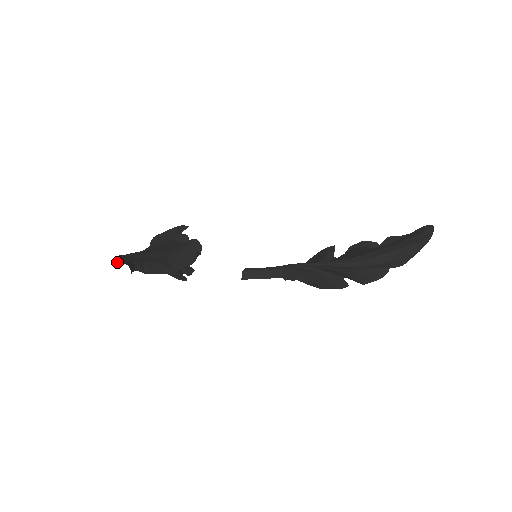
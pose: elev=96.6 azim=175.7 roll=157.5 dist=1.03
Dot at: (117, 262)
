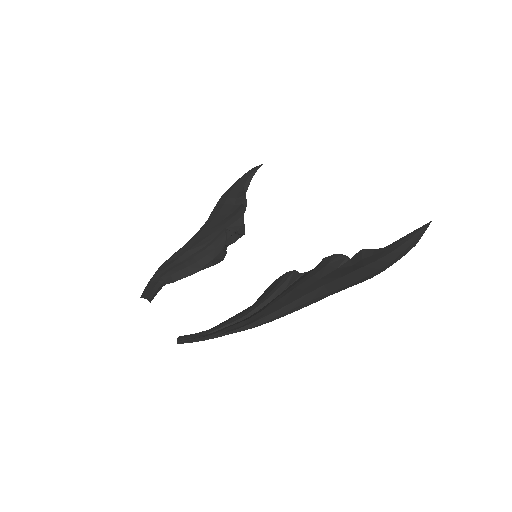
Dot at: (145, 292)
